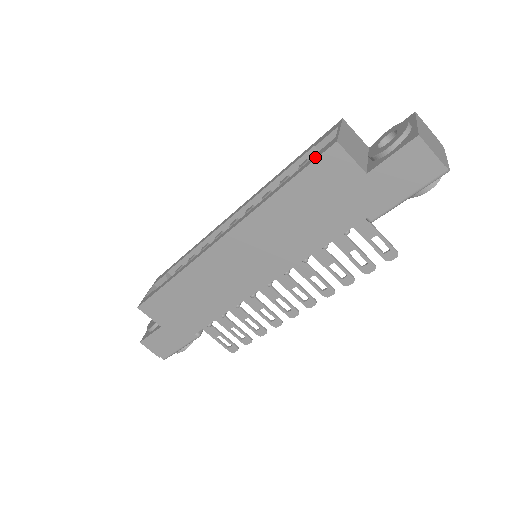
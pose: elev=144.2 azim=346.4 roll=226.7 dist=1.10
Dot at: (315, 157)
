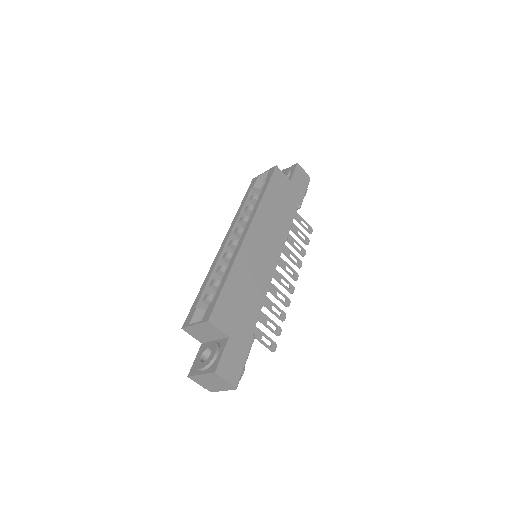
Dot at: (270, 175)
